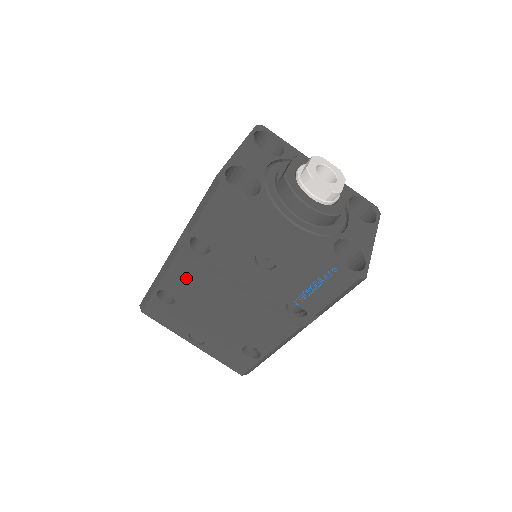
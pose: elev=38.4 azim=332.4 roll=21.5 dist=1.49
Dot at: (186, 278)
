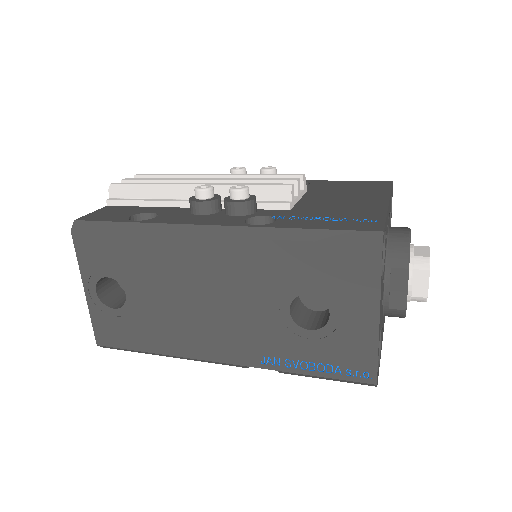
Dot at: occluded
